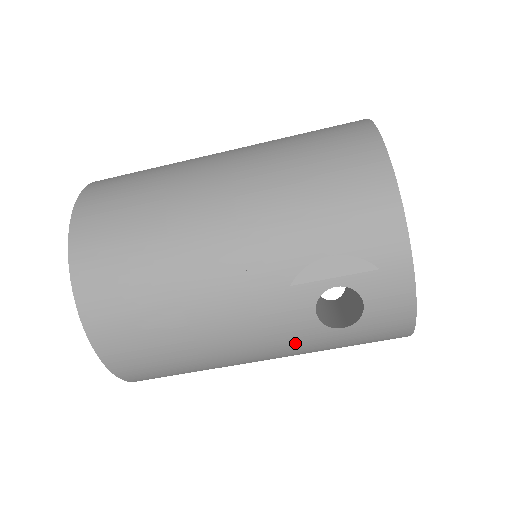
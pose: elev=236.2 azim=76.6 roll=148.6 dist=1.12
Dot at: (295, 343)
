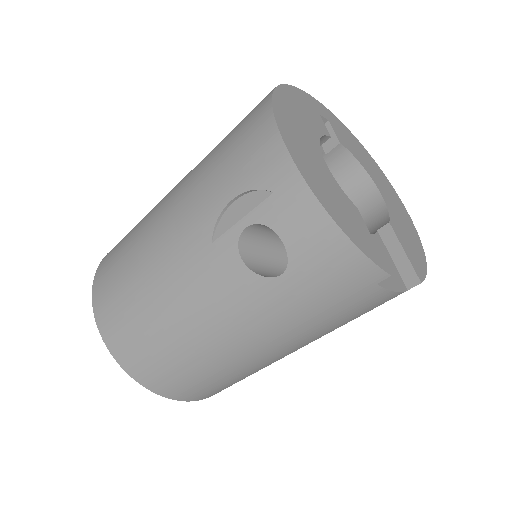
Dot at: (254, 309)
